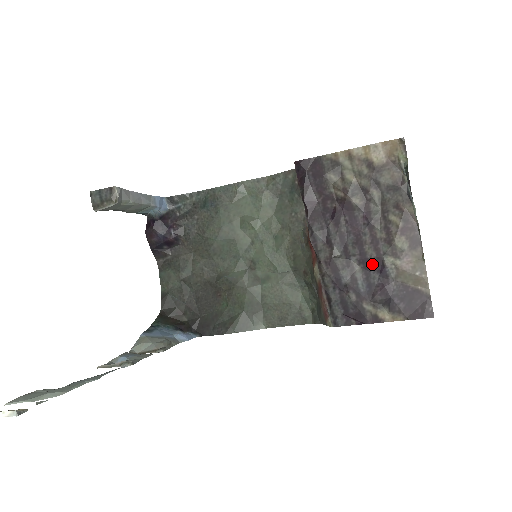
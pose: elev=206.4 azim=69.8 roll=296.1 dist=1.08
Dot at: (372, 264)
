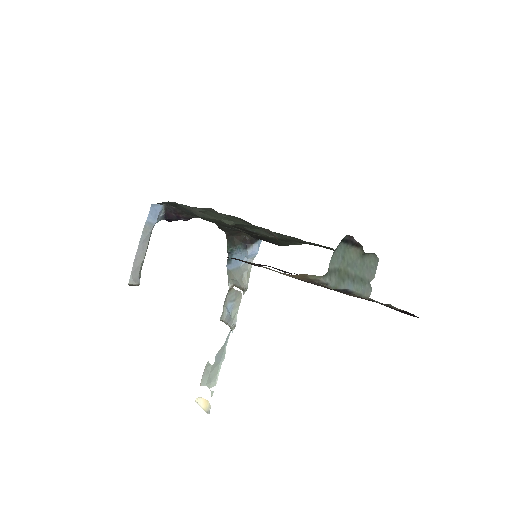
Dot at: occluded
